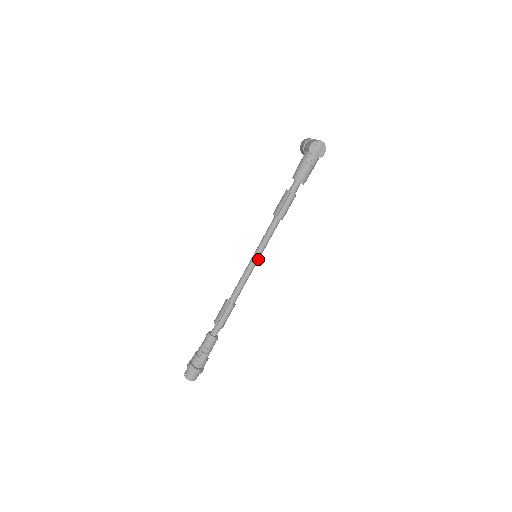
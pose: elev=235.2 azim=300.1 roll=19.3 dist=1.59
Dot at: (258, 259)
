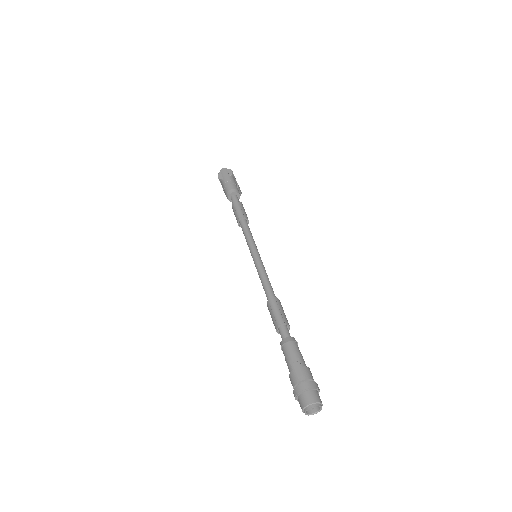
Dot at: (257, 253)
